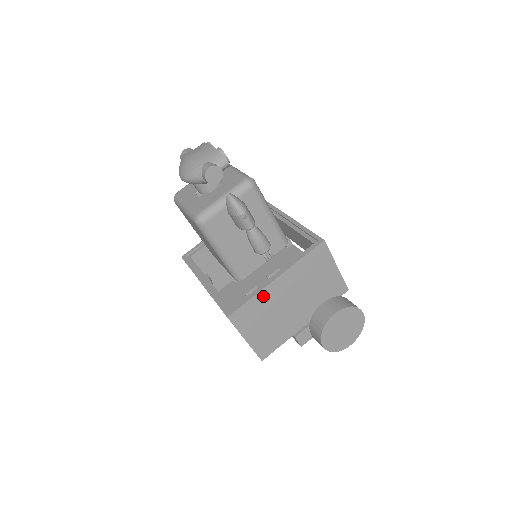
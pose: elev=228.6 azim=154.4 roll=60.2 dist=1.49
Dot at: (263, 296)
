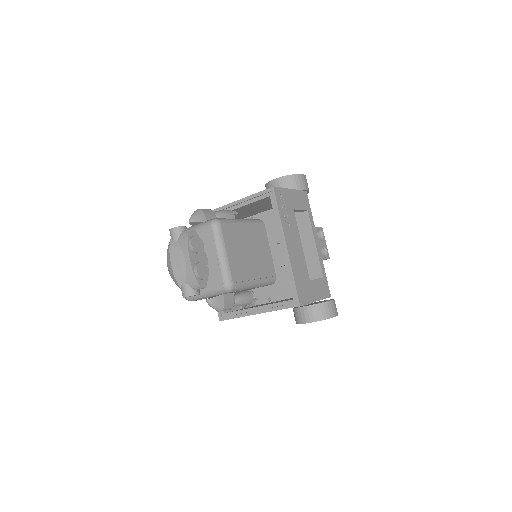
Dot at: occluded
